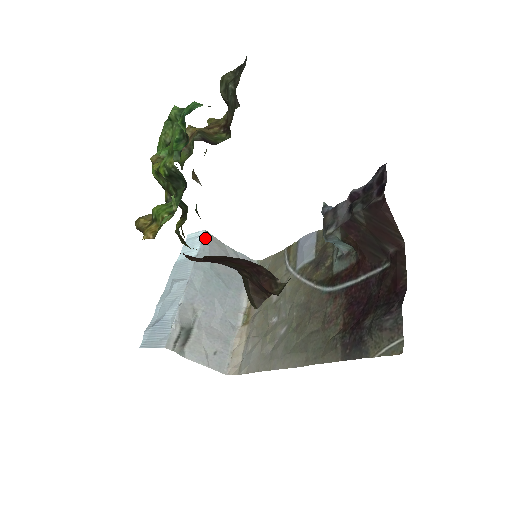
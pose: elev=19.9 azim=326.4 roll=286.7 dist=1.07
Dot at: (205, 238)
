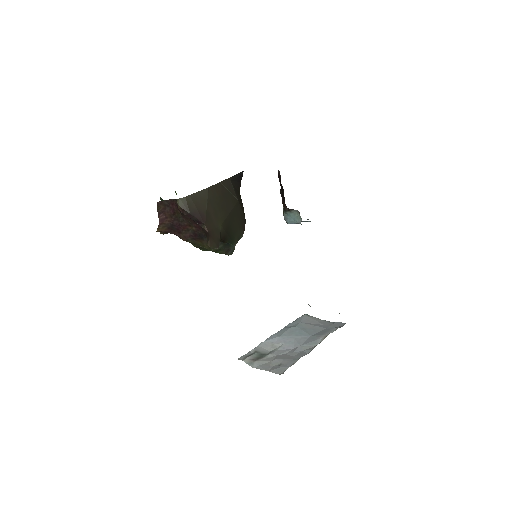
Dot at: (302, 316)
